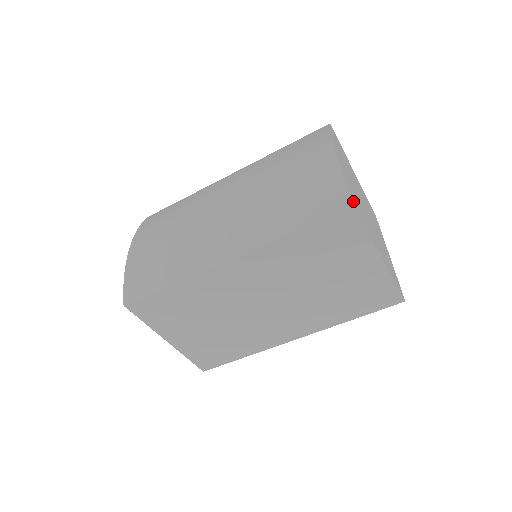
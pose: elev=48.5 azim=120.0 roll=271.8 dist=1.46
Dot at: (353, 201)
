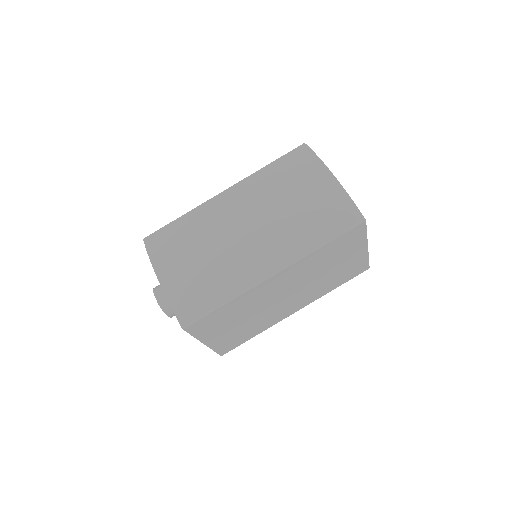
Dot at: (363, 217)
